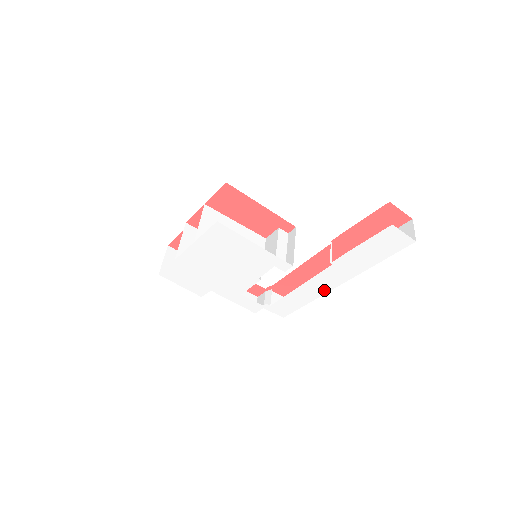
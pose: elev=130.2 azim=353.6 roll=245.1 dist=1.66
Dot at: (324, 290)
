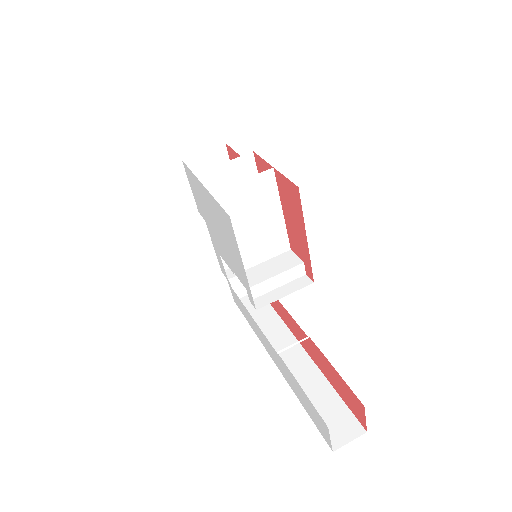
Dot at: (264, 344)
